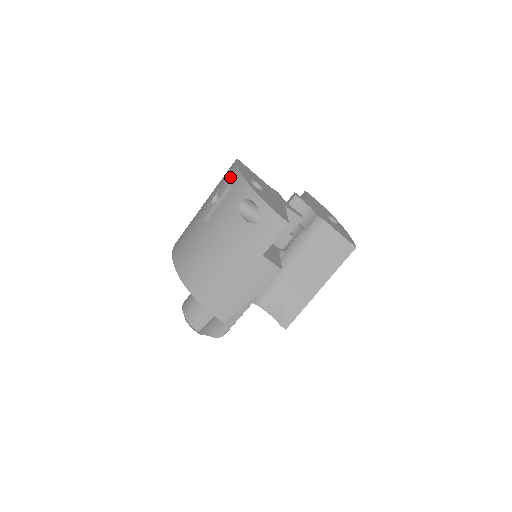
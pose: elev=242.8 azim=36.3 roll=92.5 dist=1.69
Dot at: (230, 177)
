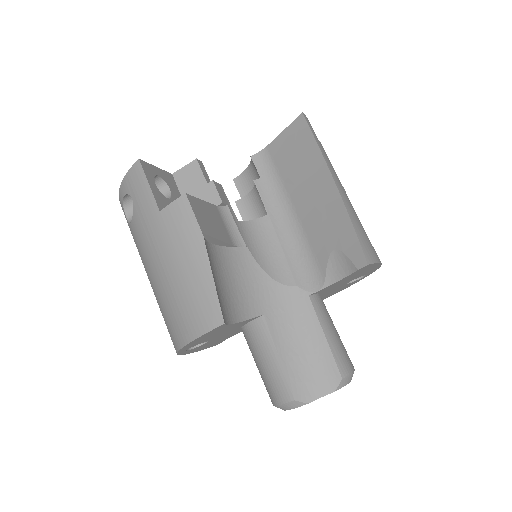
Dot at: occluded
